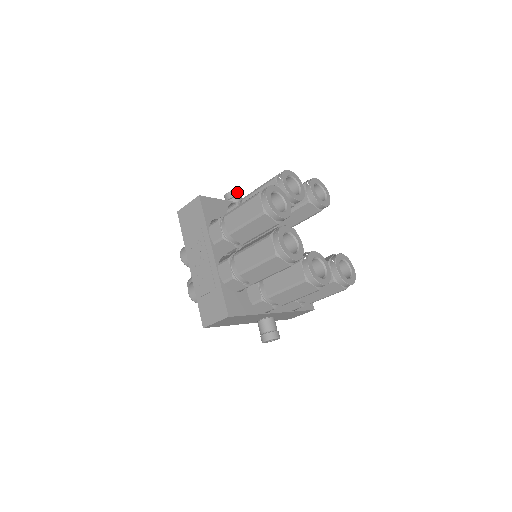
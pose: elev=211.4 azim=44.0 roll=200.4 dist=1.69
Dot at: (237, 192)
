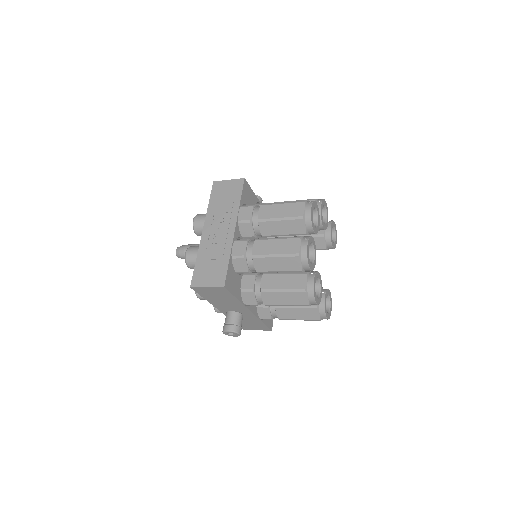
Dot at: (261, 199)
